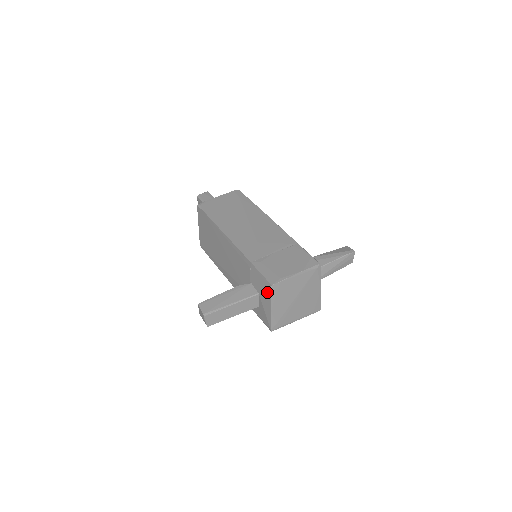
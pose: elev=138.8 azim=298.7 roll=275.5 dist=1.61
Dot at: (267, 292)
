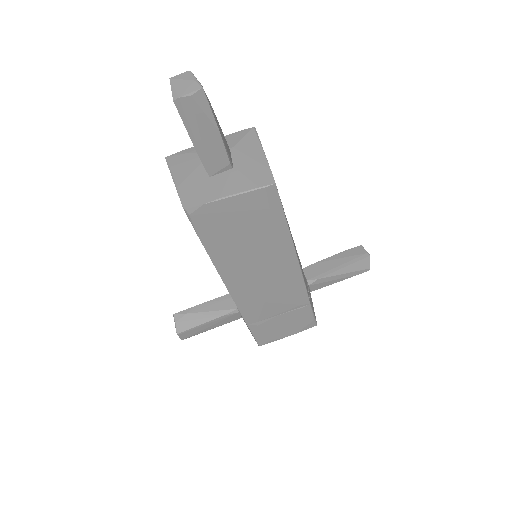
Dot at: occluded
